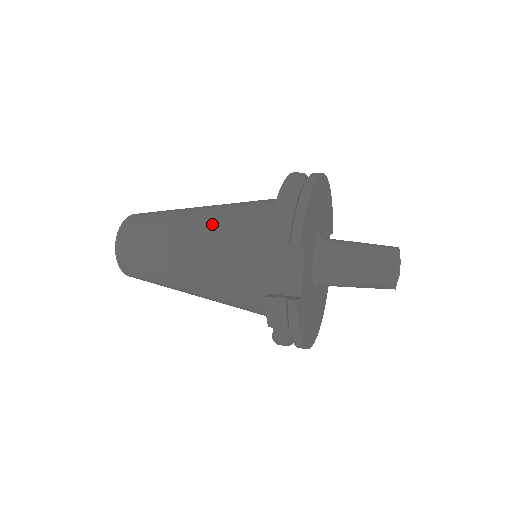
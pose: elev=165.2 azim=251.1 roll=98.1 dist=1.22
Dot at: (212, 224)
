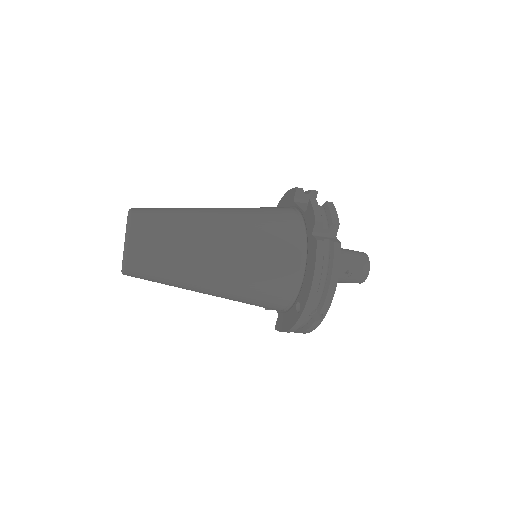
Dot at: occluded
